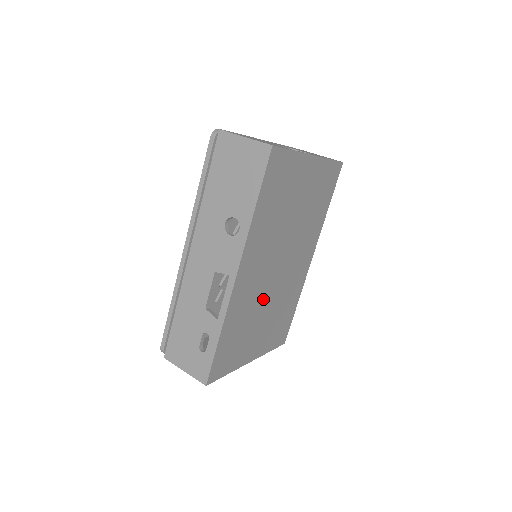
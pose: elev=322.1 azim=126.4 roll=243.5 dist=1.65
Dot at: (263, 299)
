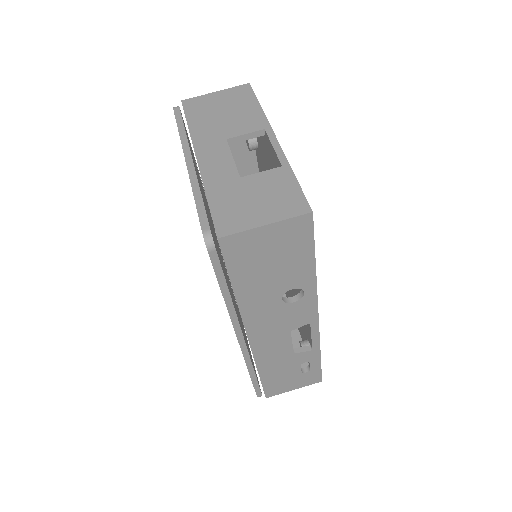
Dot at: occluded
